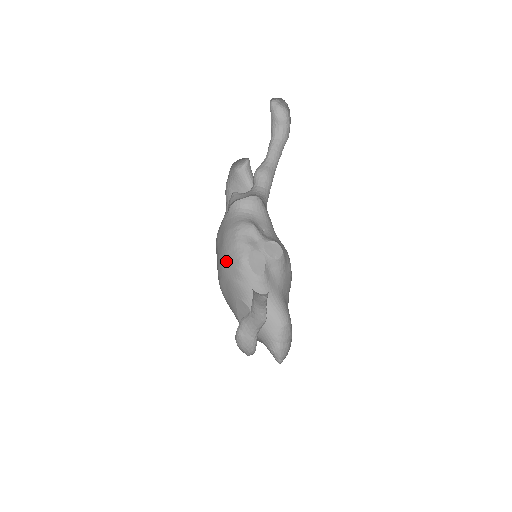
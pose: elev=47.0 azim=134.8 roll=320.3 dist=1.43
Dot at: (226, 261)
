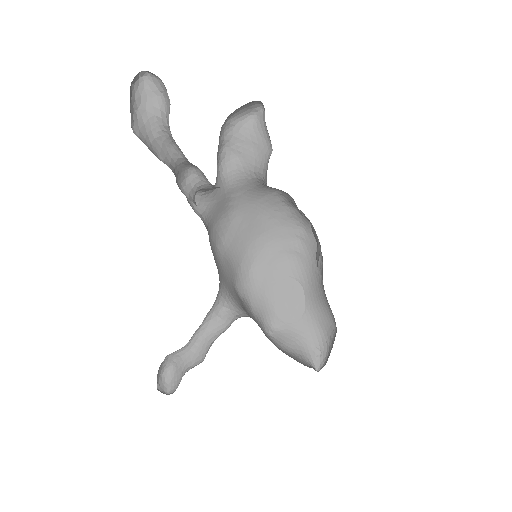
Dot at: (275, 230)
